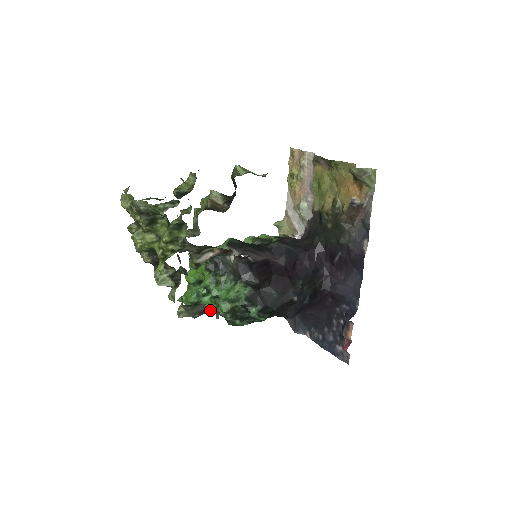
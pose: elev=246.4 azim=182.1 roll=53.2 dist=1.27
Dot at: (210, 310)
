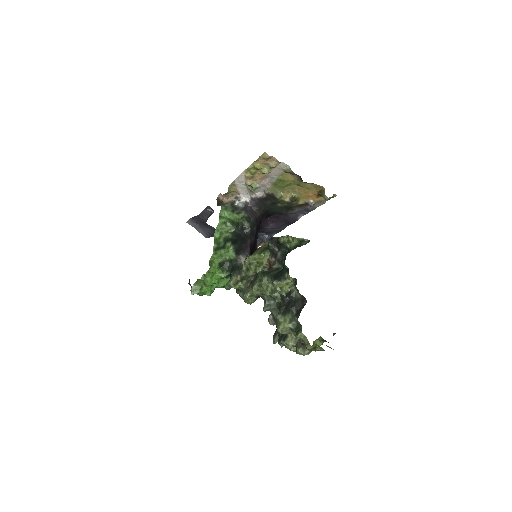
Dot at: (214, 289)
